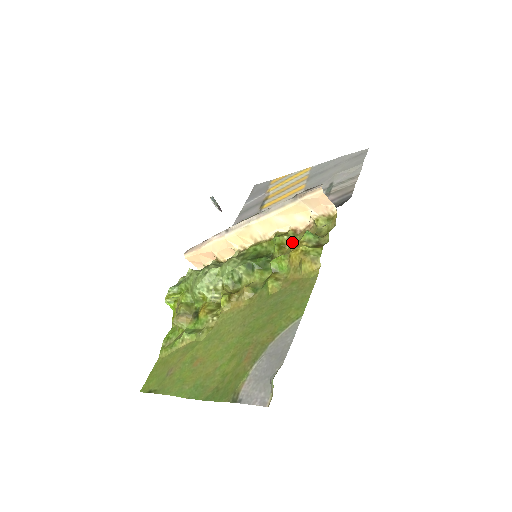
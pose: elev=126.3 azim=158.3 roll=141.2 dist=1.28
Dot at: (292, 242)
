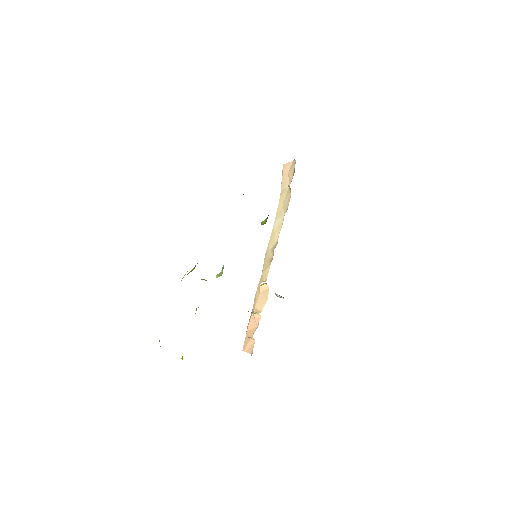
Dot at: occluded
